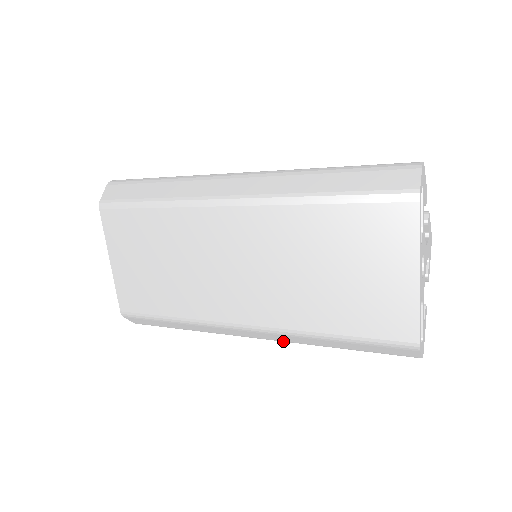
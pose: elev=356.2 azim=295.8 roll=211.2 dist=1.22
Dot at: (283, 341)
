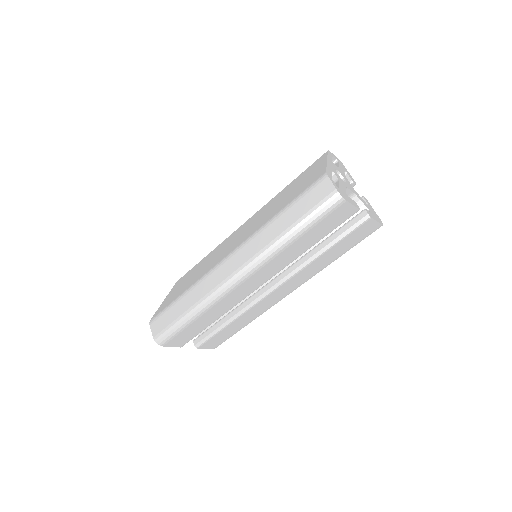
Dot at: (252, 260)
